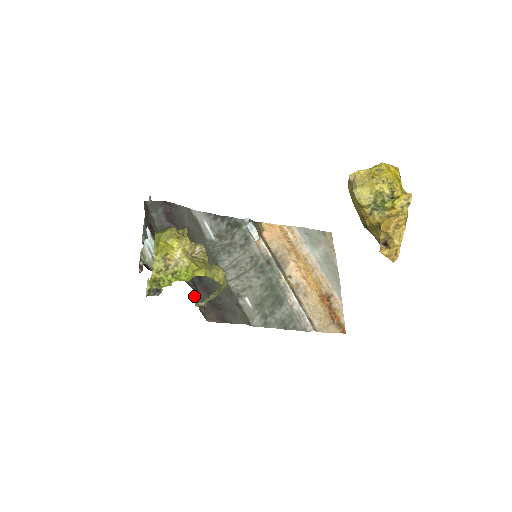
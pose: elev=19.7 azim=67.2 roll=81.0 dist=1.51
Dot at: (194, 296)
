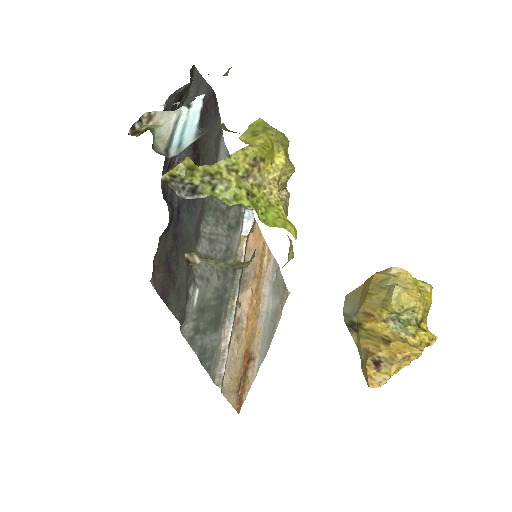
Dot at: (162, 233)
